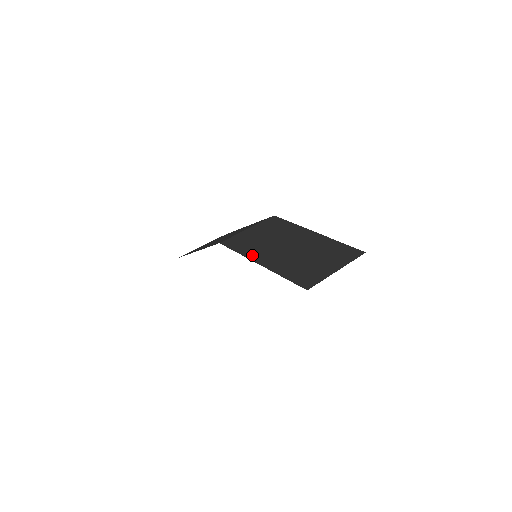
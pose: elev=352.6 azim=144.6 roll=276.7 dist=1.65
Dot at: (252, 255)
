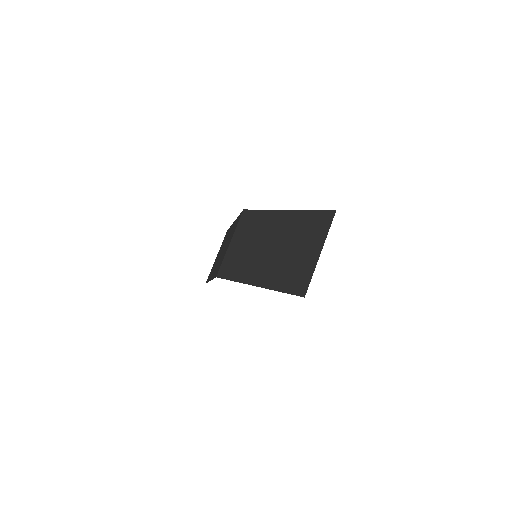
Dot at: (245, 277)
